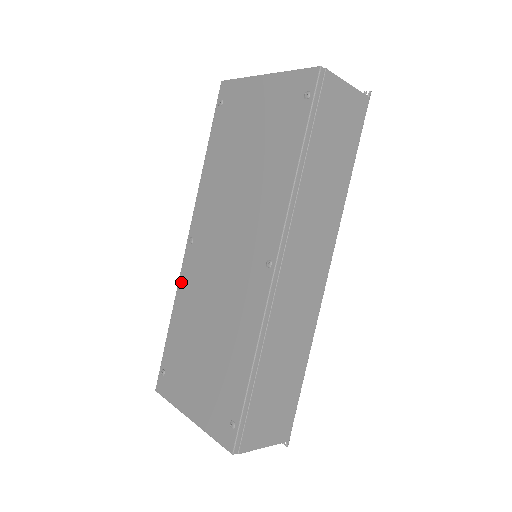
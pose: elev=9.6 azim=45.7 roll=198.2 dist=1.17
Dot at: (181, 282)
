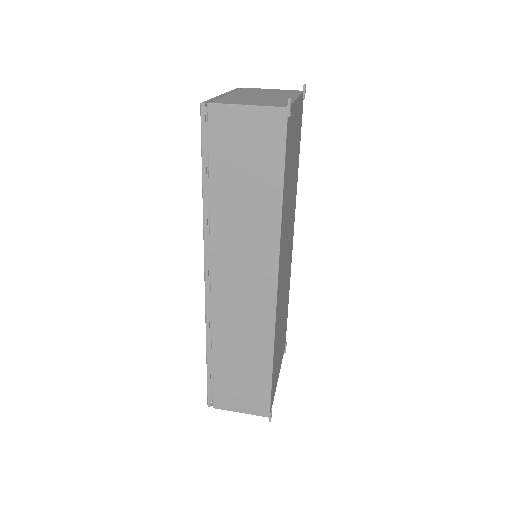
Dot at: occluded
